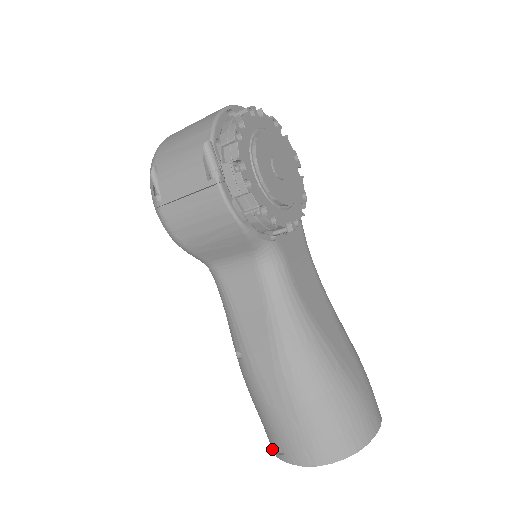
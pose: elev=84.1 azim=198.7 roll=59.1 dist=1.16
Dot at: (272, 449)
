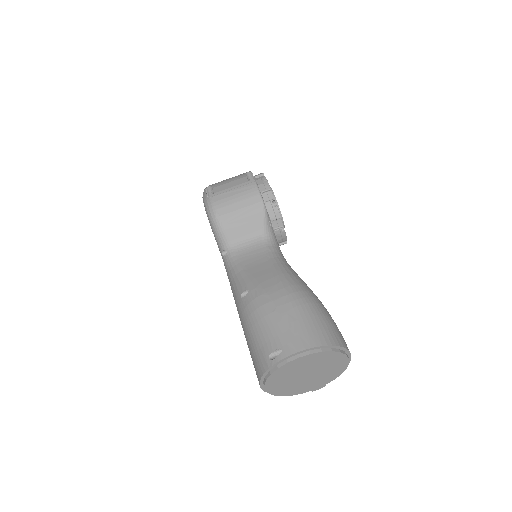
Dot at: (266, 367)
